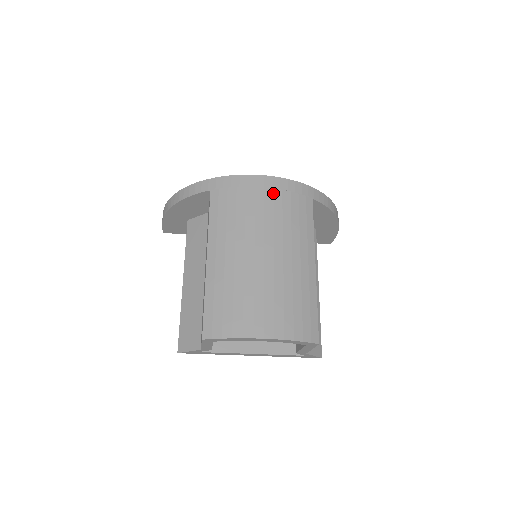
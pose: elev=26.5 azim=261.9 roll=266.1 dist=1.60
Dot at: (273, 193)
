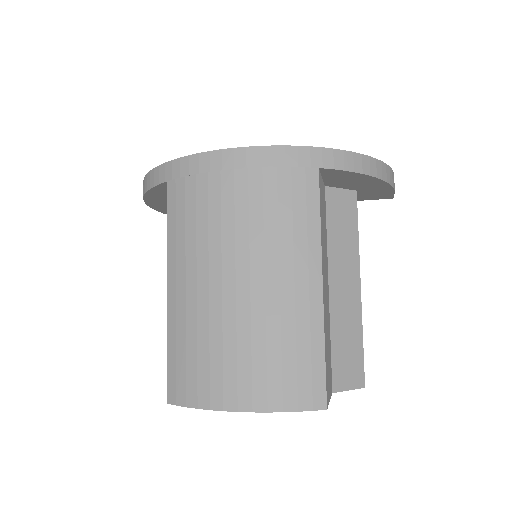
Dot at: (247, 177)
